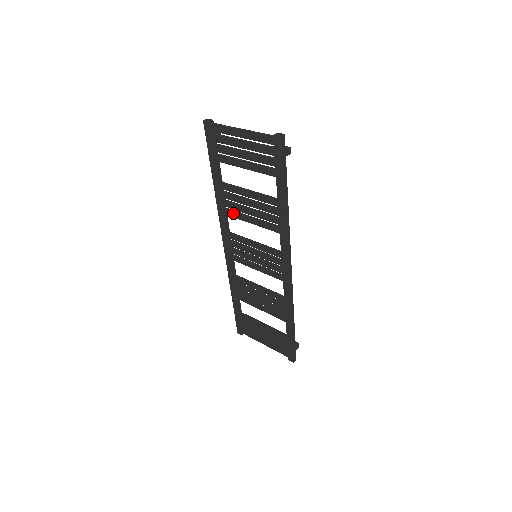
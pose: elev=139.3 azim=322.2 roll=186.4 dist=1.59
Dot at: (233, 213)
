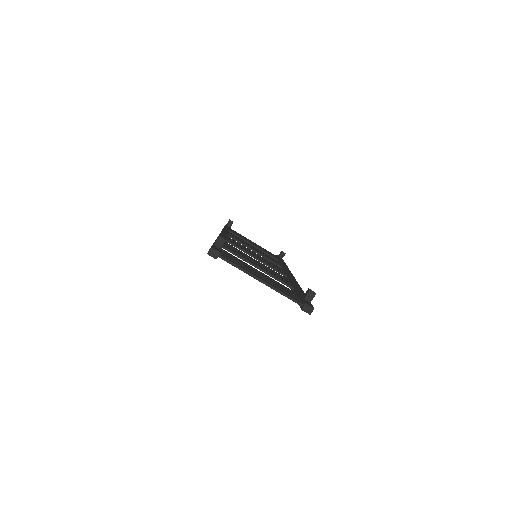
Dot at: occluded
